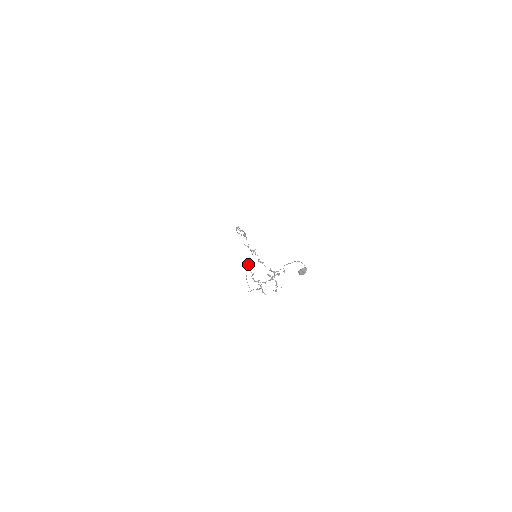
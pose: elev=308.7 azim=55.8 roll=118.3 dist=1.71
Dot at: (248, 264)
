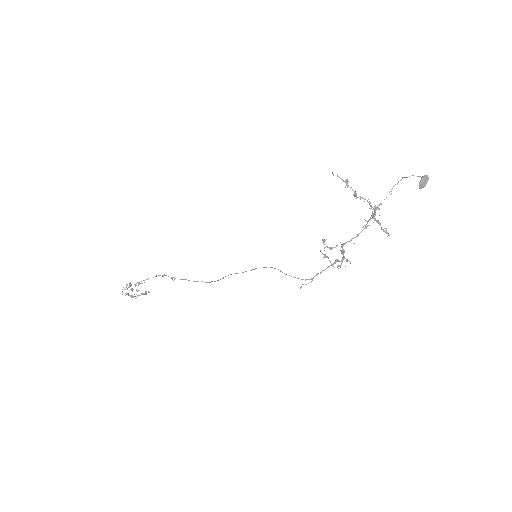
Dot at: (255, 268)
